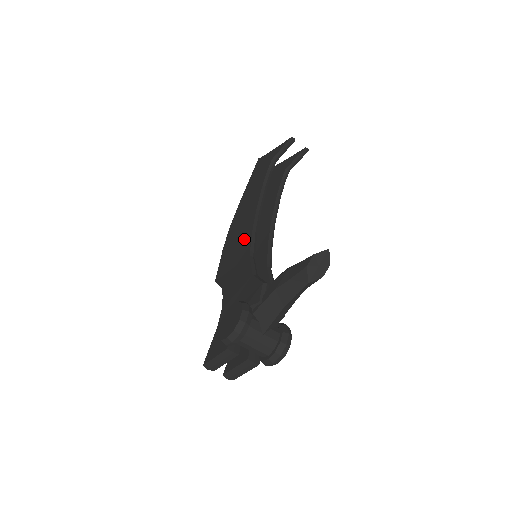
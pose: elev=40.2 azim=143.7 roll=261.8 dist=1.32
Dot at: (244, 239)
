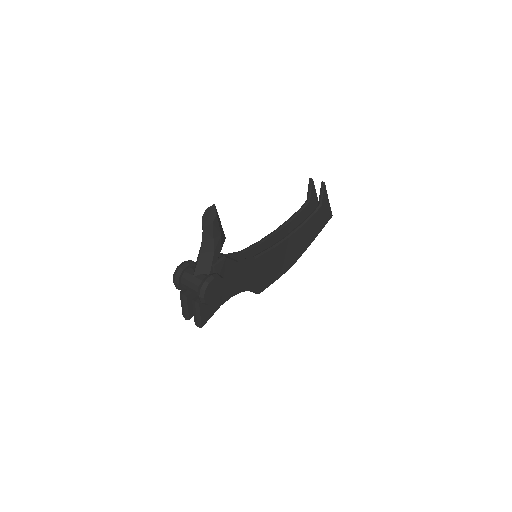
Dot at: occluded
